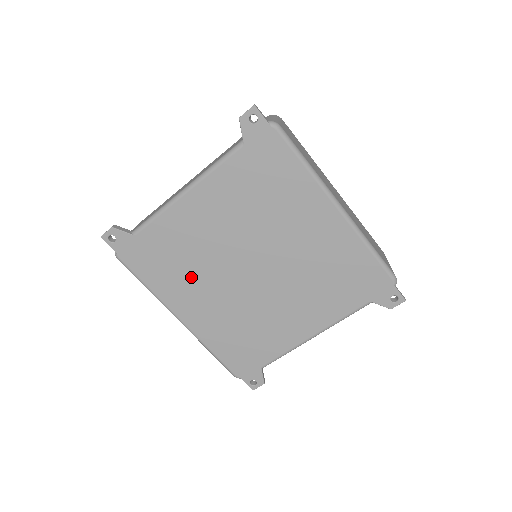
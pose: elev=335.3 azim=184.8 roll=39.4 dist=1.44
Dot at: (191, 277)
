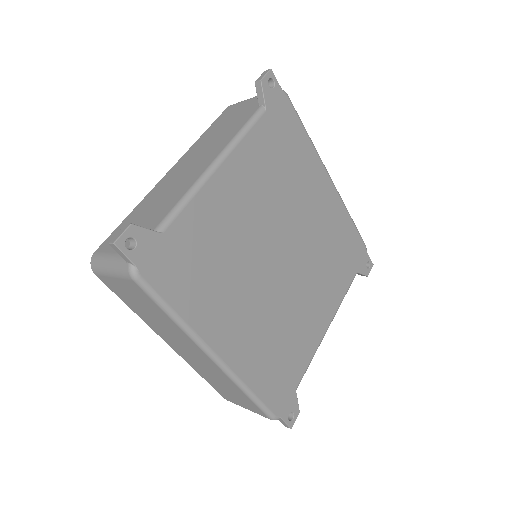
Dot at: (227, 284)
